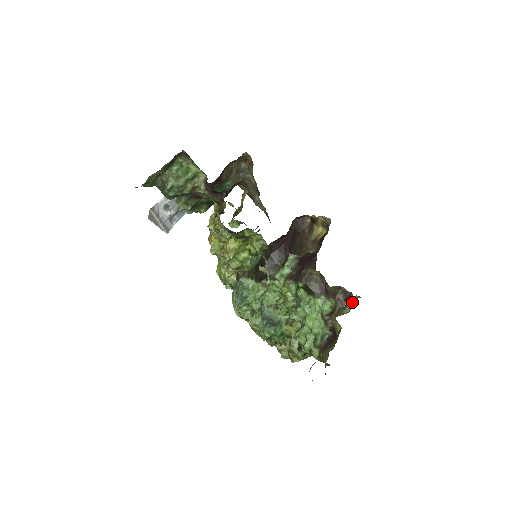
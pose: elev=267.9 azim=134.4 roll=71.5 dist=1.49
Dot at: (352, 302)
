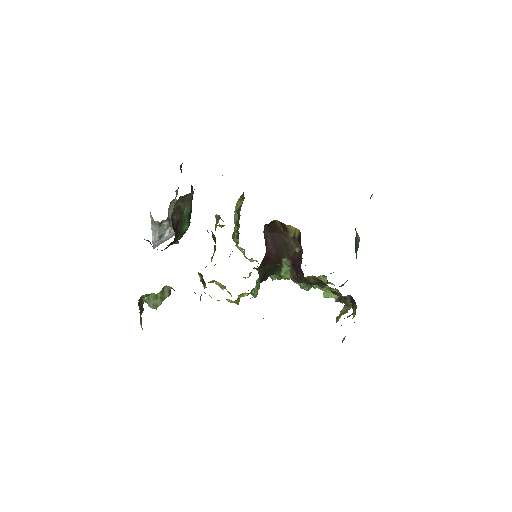
Dot at: (372, 194)
